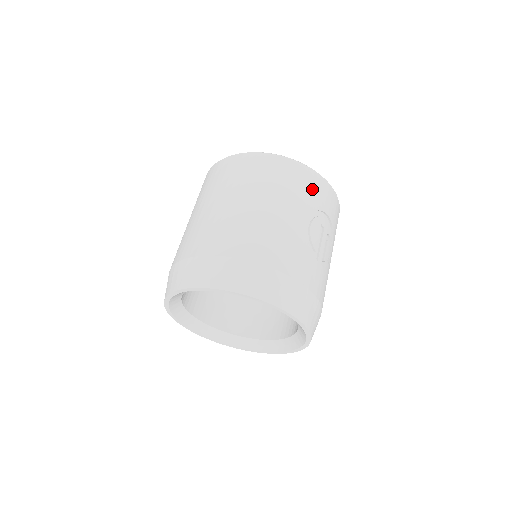
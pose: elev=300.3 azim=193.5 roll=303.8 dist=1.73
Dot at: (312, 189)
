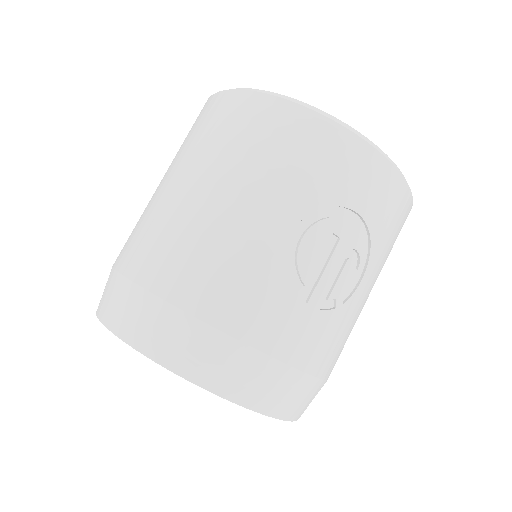
Dot at: (325, 164)
